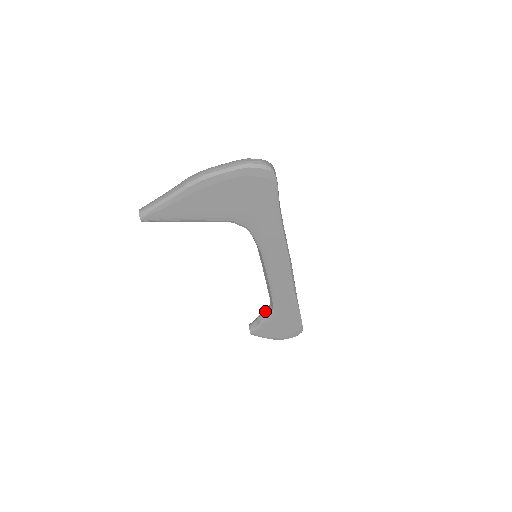
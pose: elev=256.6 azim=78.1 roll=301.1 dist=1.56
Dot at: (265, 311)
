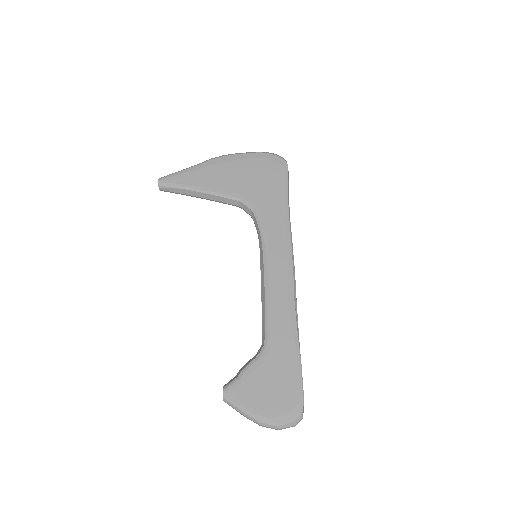
Dot at: occluded
